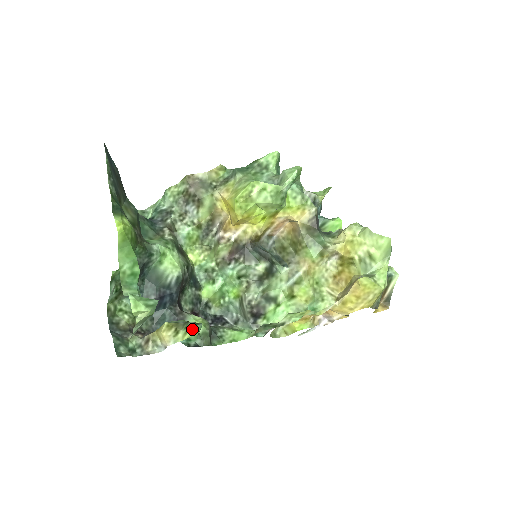
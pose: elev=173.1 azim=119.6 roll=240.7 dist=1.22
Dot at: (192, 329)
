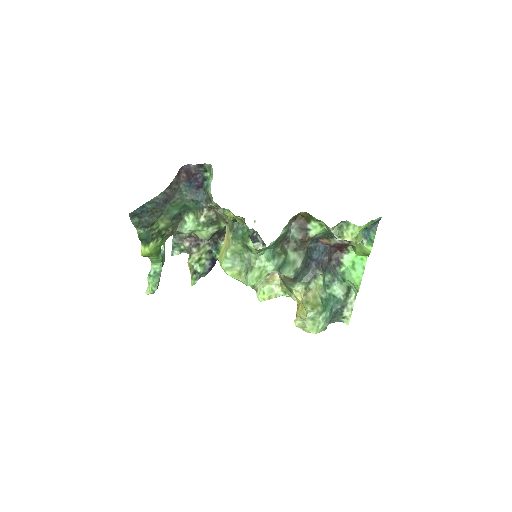
Dot at: (192, 281)
